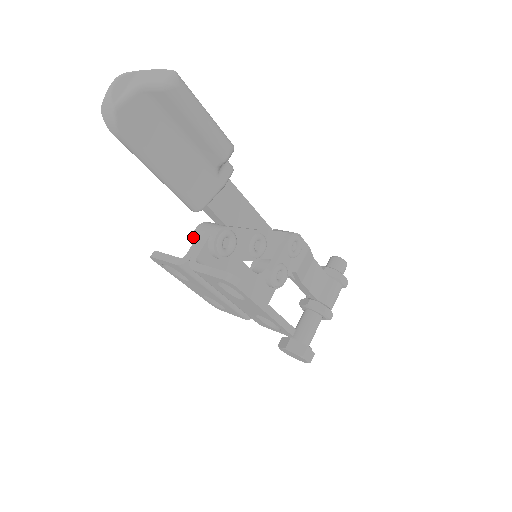
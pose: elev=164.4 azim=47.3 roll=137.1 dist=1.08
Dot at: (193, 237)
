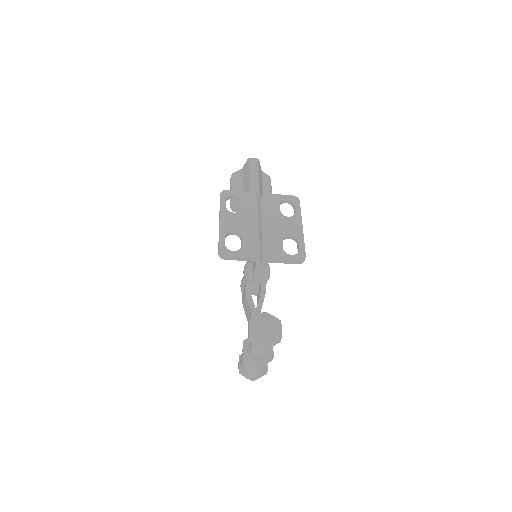
Dot at: occluded
